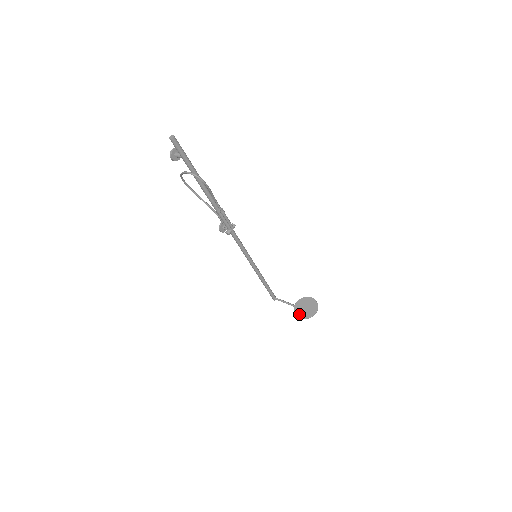
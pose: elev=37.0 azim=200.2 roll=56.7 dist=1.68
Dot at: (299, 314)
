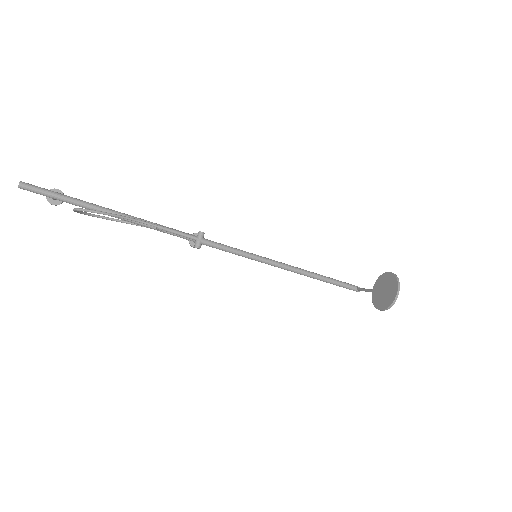
Dot at: (378, 305)
